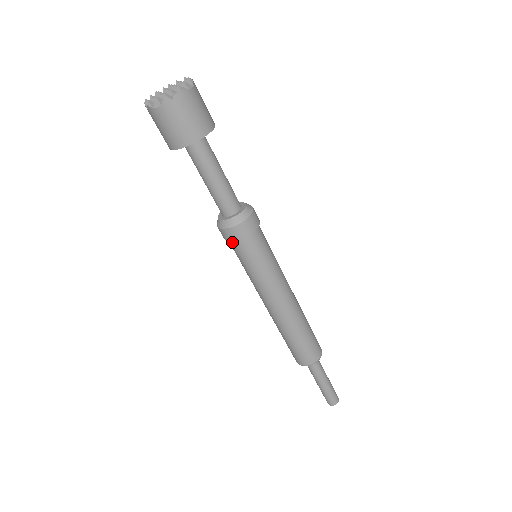
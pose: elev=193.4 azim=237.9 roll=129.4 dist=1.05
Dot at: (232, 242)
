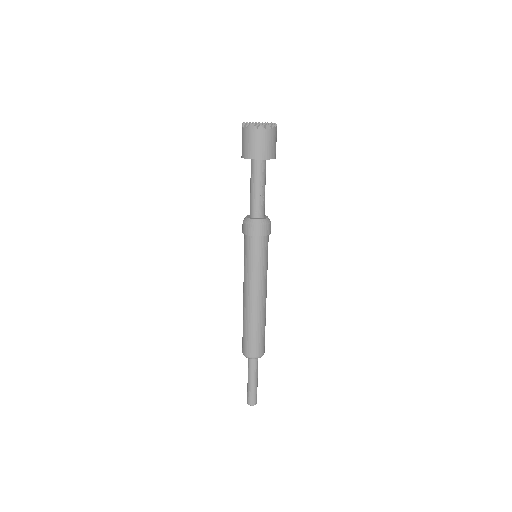
Dot at: (245, 235)
